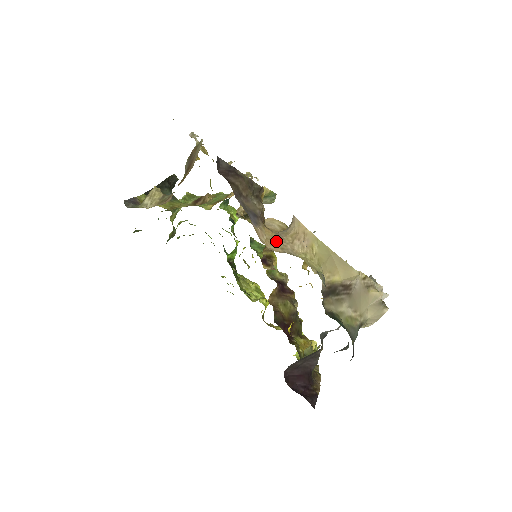
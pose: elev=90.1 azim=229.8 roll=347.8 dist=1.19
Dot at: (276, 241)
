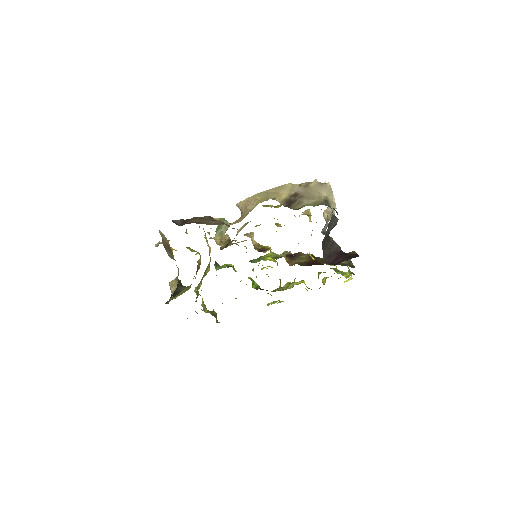
Dot at: (240, 219)
